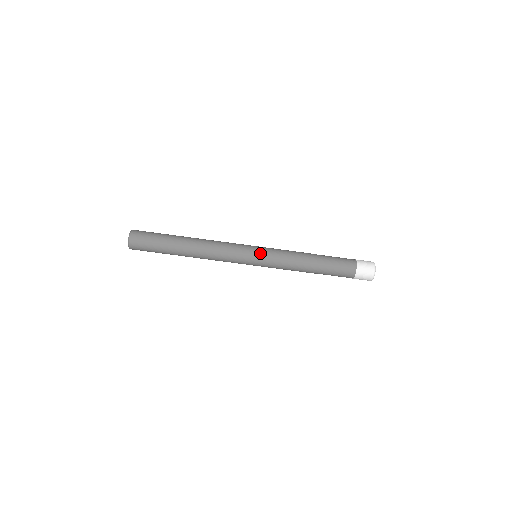
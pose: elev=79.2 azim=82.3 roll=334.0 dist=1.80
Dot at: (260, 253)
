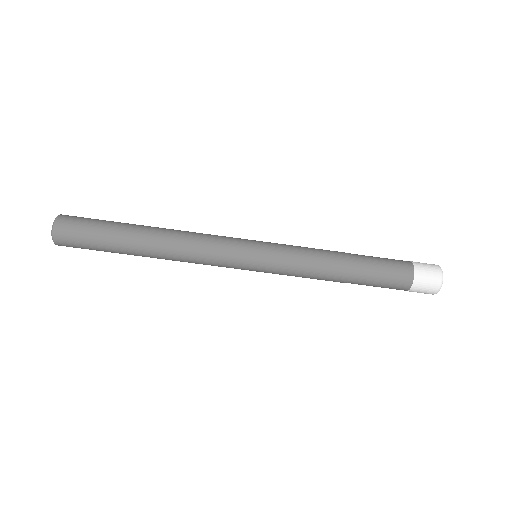
Dot at: (262, 256)
